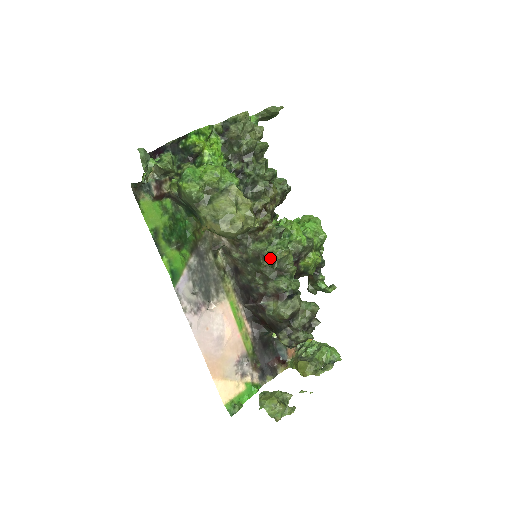
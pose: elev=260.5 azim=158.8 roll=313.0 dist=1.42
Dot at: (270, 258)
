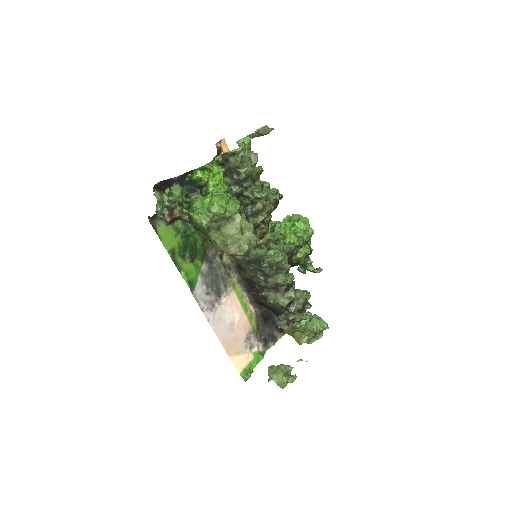
Dot at: (269, 261)
